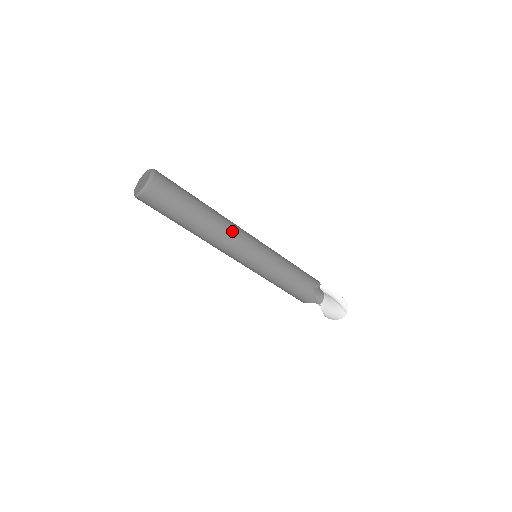
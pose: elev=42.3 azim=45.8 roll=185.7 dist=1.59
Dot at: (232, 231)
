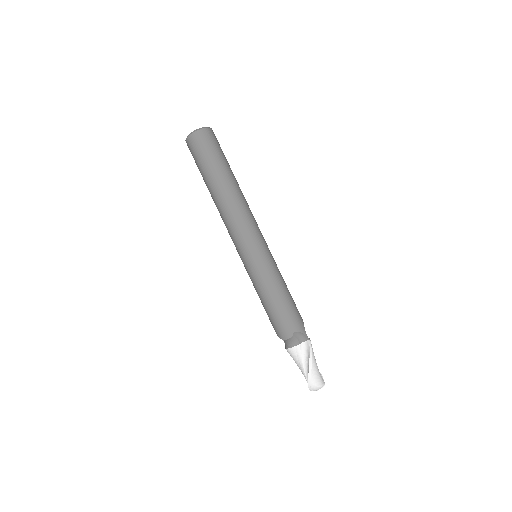
Dot at: occluded
